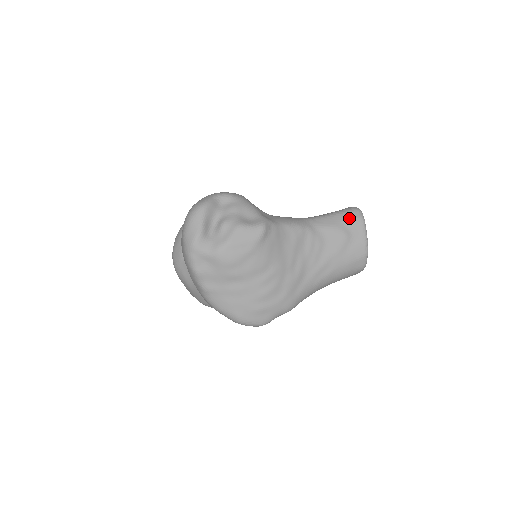
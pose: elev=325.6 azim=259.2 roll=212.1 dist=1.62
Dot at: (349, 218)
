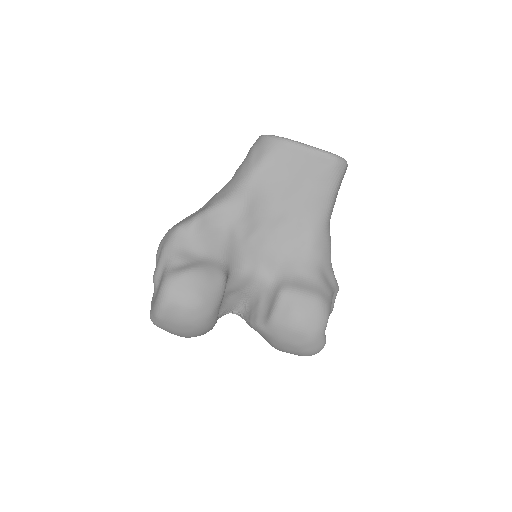
Dot at: occluded
